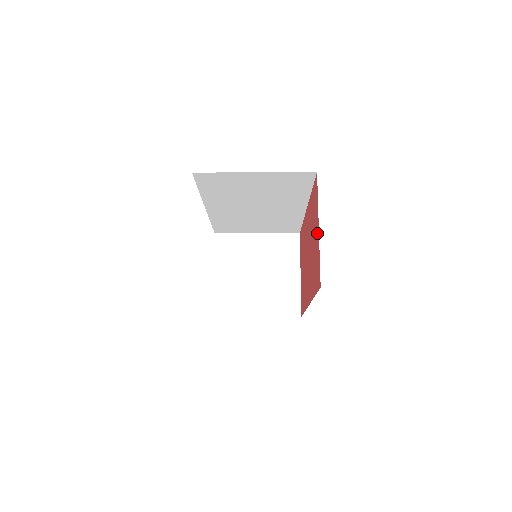
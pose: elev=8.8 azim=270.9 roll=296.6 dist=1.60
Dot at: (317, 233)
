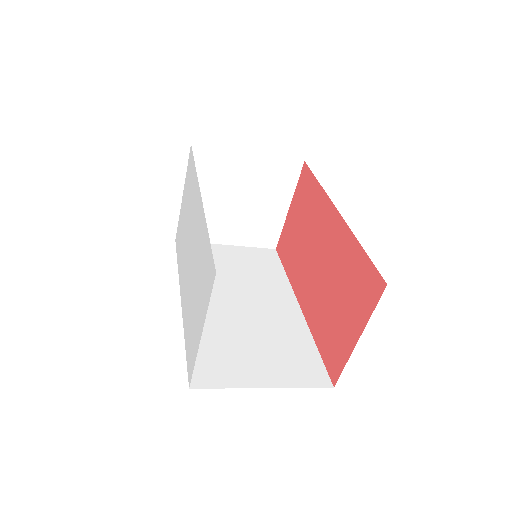
Dot at: (352, 332)
